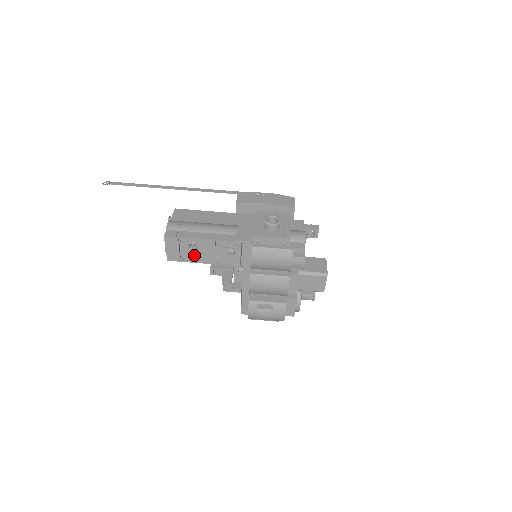
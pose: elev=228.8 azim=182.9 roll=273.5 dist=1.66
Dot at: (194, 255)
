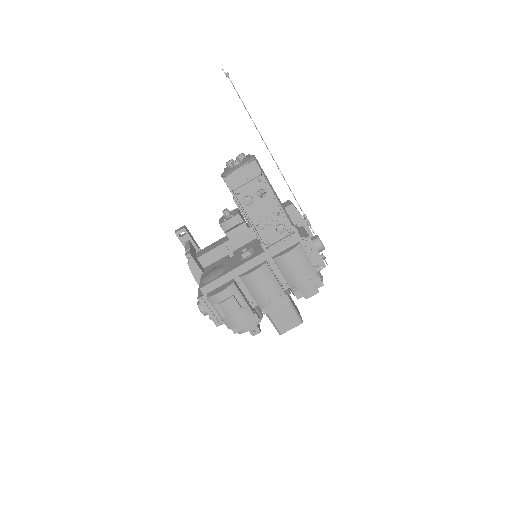
Dot at: (253, 200)
